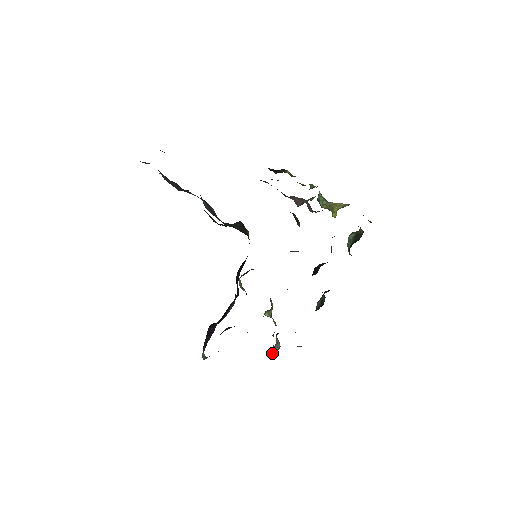
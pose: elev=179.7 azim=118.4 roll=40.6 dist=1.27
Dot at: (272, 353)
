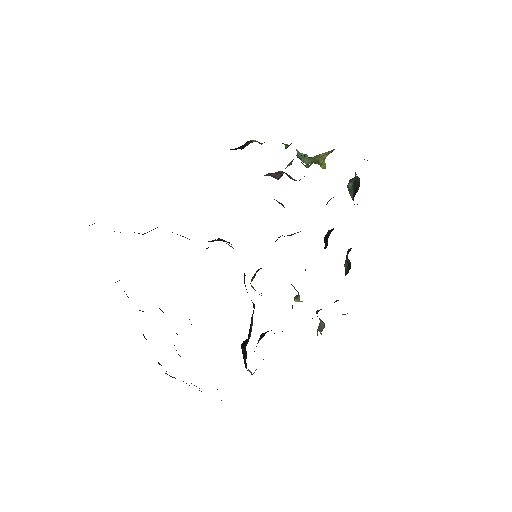
Dot at: (320, 332)
